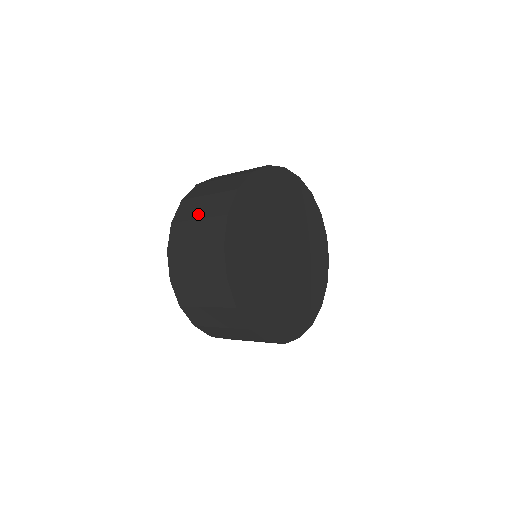
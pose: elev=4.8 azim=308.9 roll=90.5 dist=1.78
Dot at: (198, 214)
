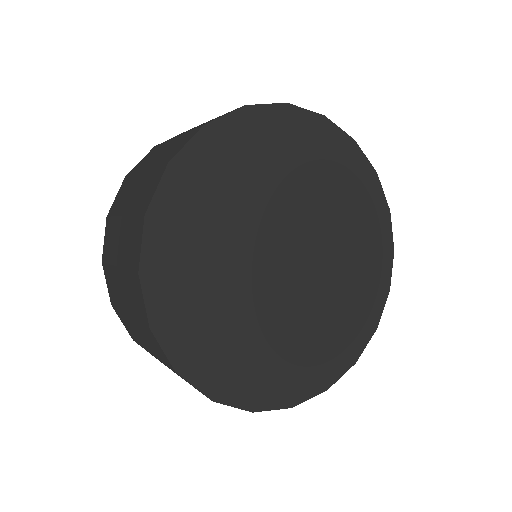
Dot at: occluded
